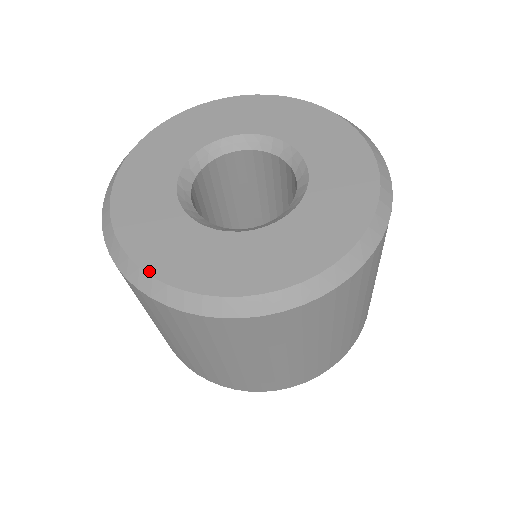
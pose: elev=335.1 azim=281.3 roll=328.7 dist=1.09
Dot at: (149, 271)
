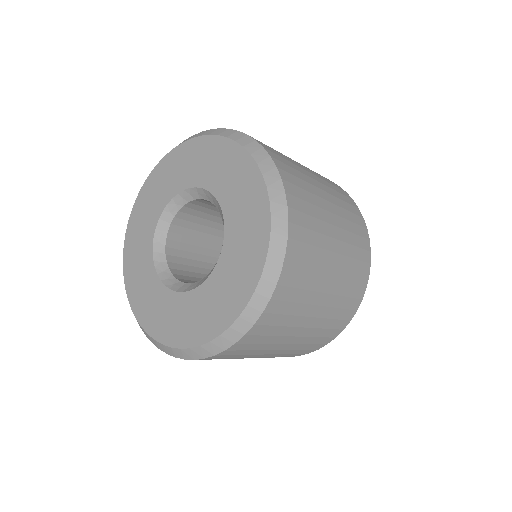
Dot at: (128, 295)
